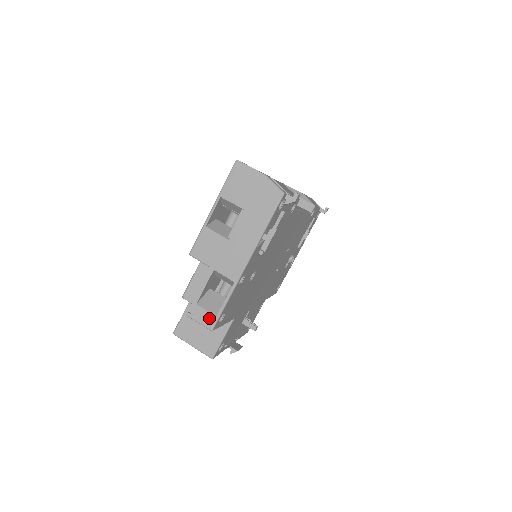
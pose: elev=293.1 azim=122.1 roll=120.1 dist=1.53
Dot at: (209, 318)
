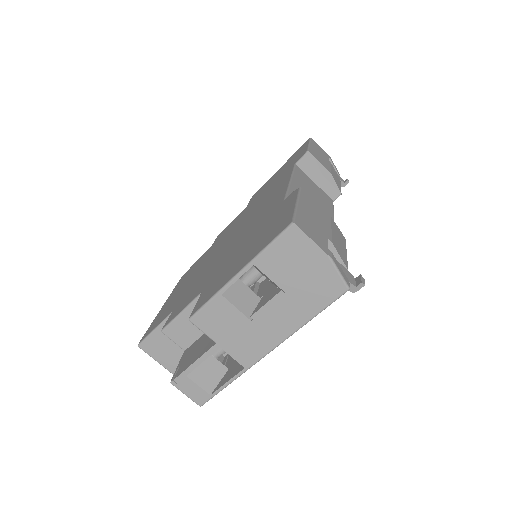
Dot at: (200, 394)
